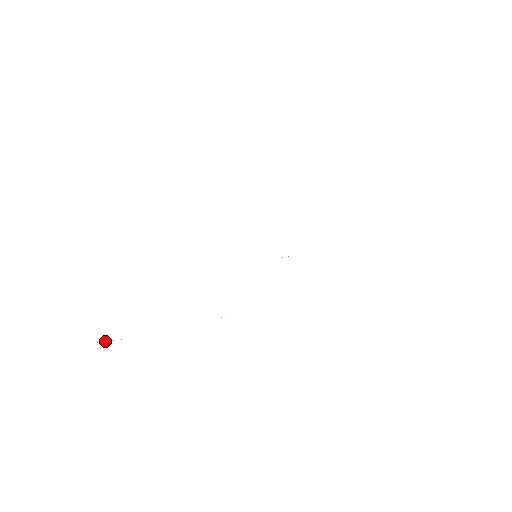
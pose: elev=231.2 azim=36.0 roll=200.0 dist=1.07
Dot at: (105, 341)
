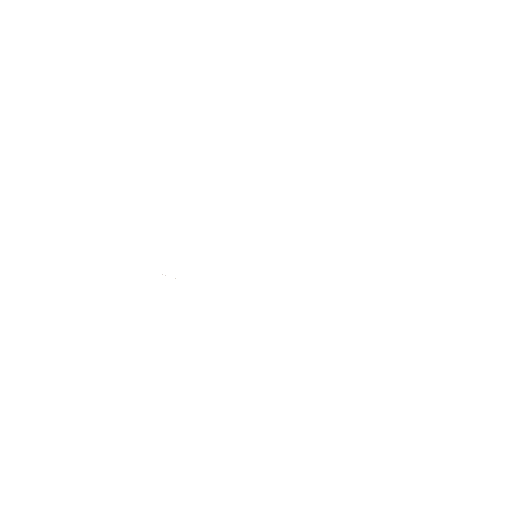
Dot at: occluded
